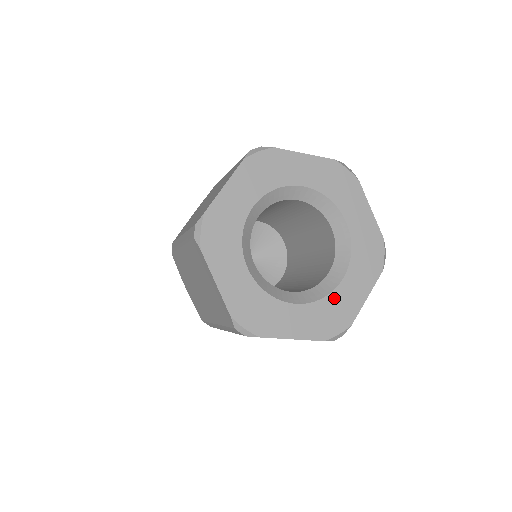
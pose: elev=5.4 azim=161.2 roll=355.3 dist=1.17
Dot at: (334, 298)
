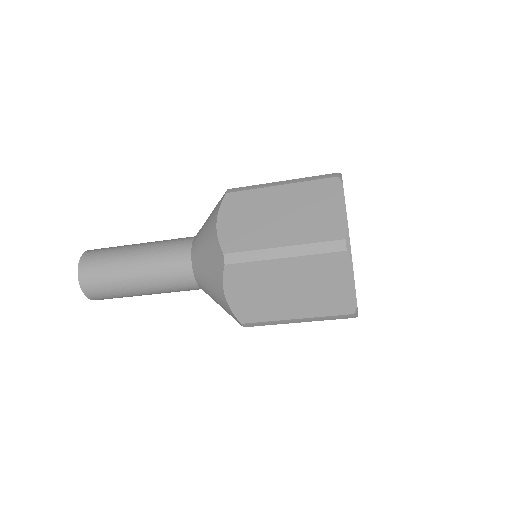
Dot at: occluded
